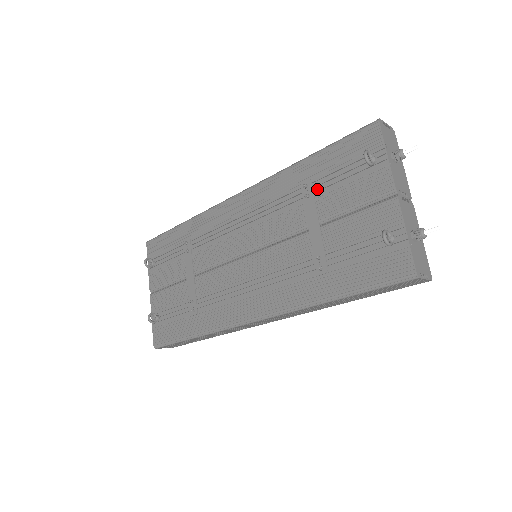
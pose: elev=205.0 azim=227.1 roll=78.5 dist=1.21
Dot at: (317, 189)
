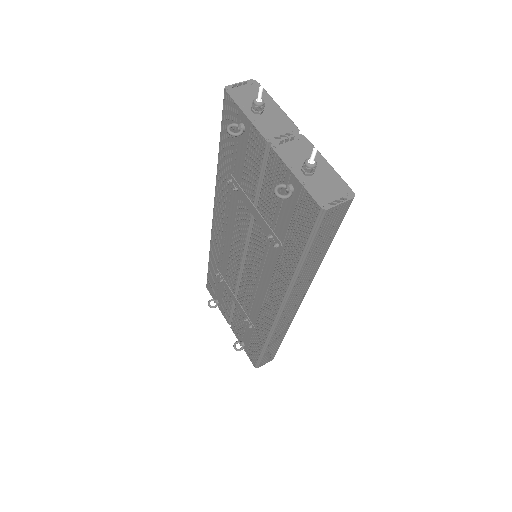
Dot at: (237, 178)
